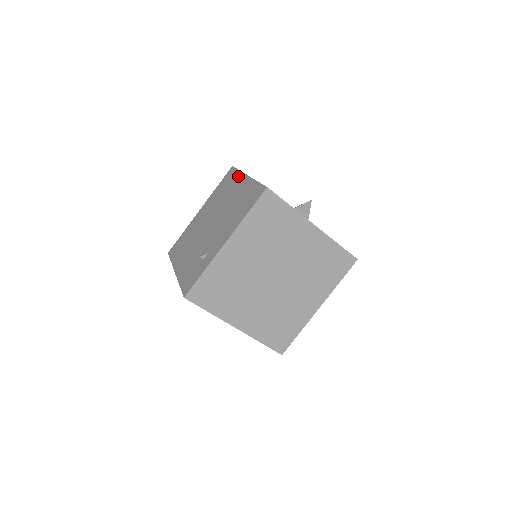
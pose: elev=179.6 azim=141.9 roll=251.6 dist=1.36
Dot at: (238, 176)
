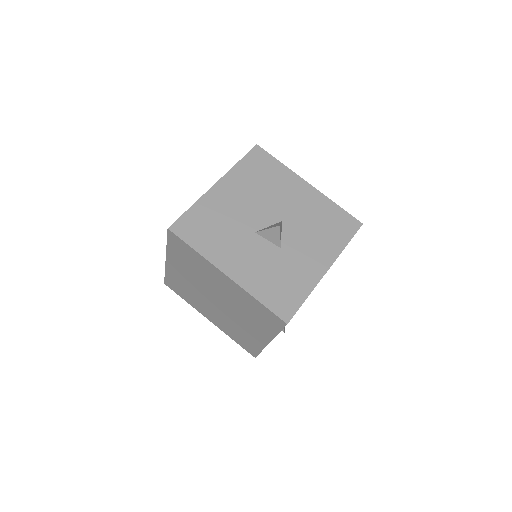
Dot at: occluded
